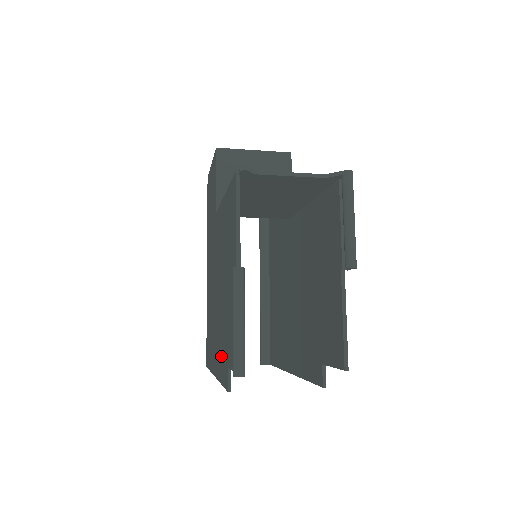
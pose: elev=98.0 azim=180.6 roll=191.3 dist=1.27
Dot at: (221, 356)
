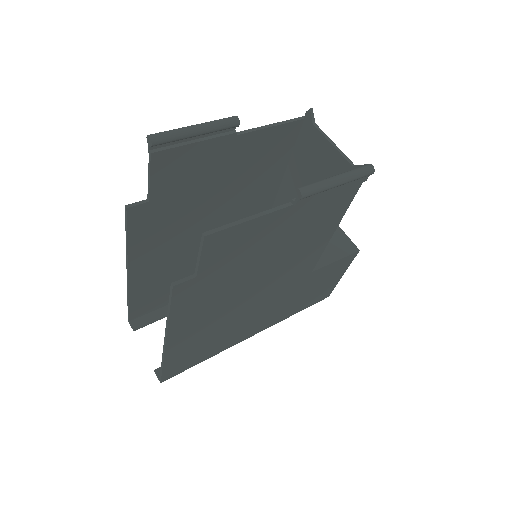
Dot at: (152, 228)
